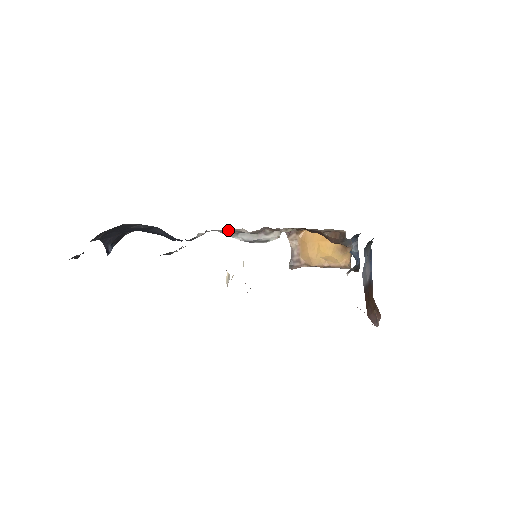
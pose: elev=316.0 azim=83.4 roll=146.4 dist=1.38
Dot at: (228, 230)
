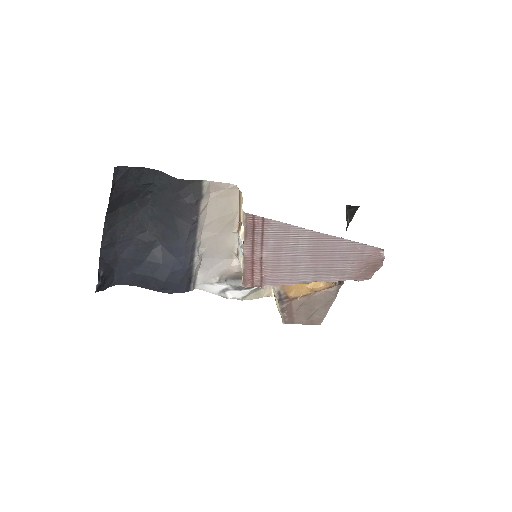
Dot at: (219, 268)
